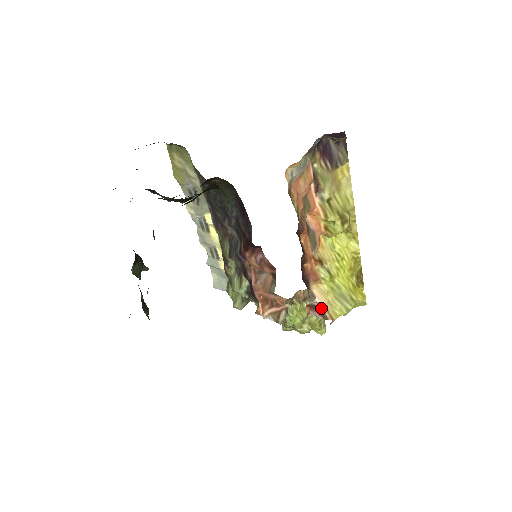
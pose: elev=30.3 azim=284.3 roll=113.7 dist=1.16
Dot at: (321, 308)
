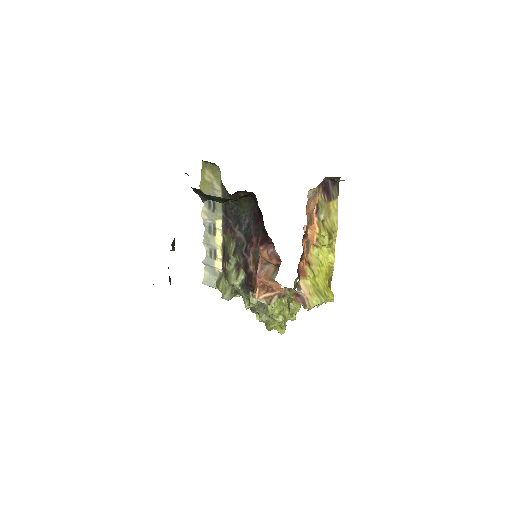
Dot at: (304, 297)
